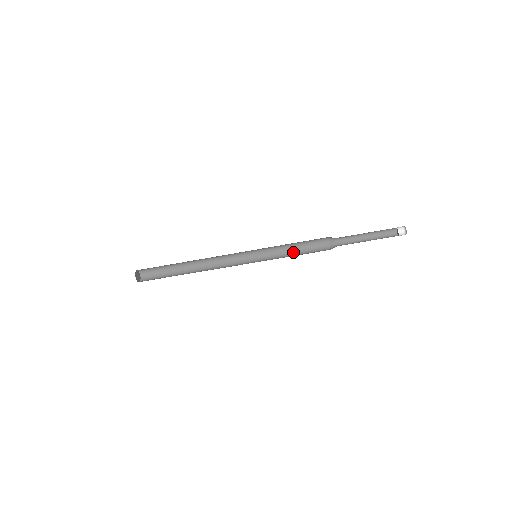
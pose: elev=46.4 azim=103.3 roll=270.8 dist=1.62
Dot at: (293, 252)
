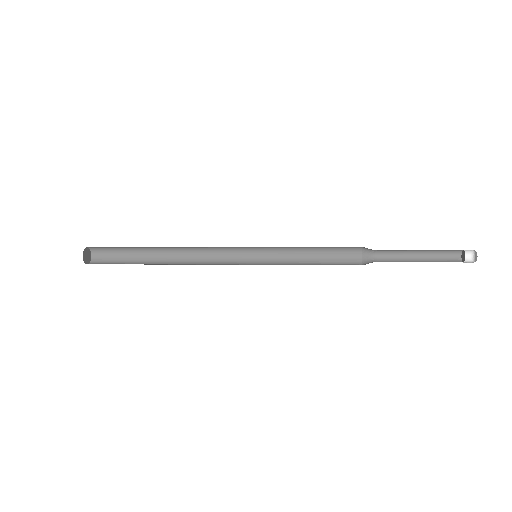
Dot at: (309, 249)
